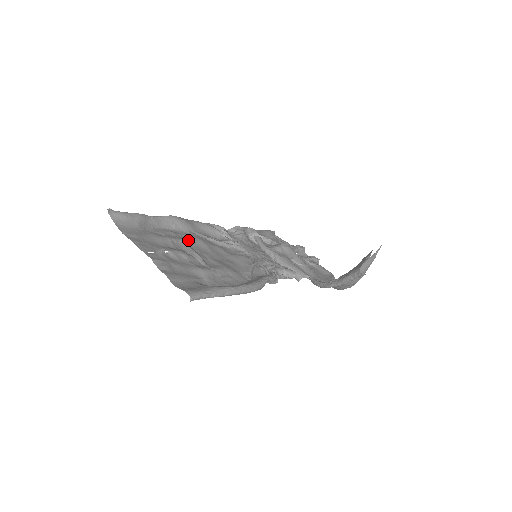
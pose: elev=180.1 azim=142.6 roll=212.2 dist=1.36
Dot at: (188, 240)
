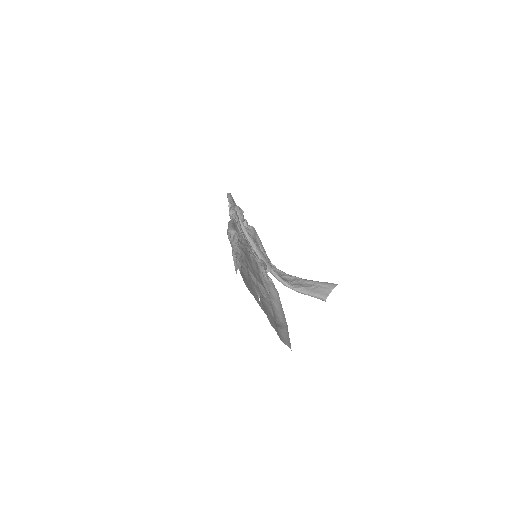
Dot at: occluded
